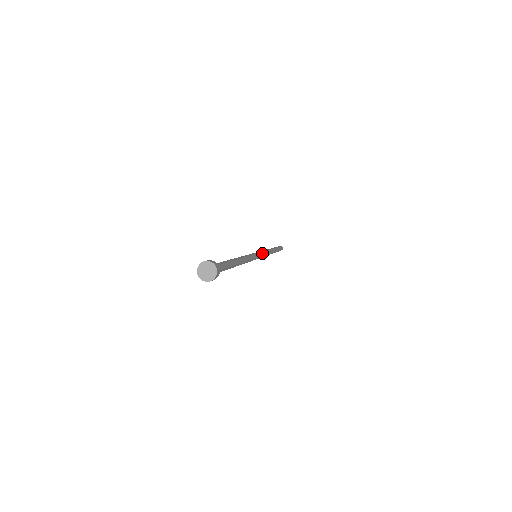
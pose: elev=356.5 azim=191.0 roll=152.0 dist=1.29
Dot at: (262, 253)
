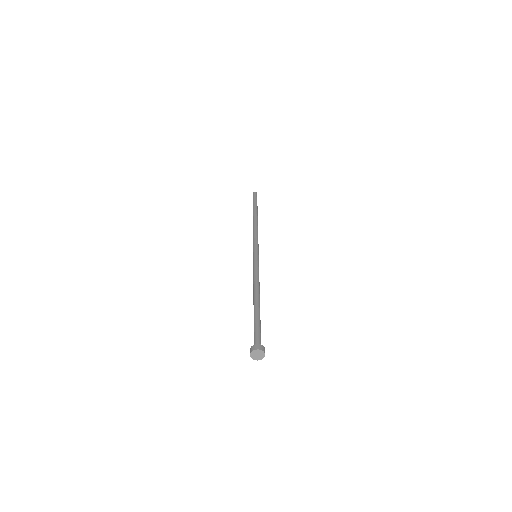
Dot at: (258, 246)
